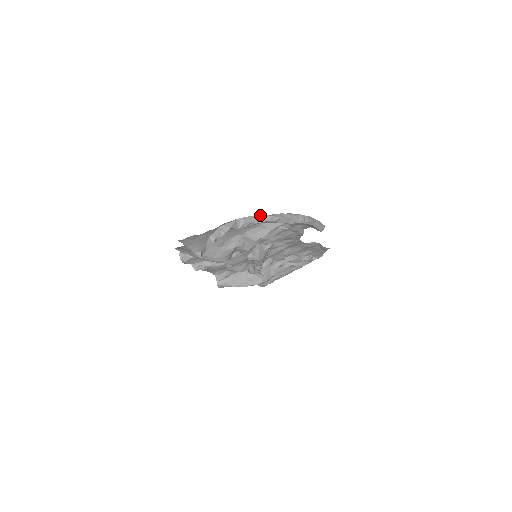
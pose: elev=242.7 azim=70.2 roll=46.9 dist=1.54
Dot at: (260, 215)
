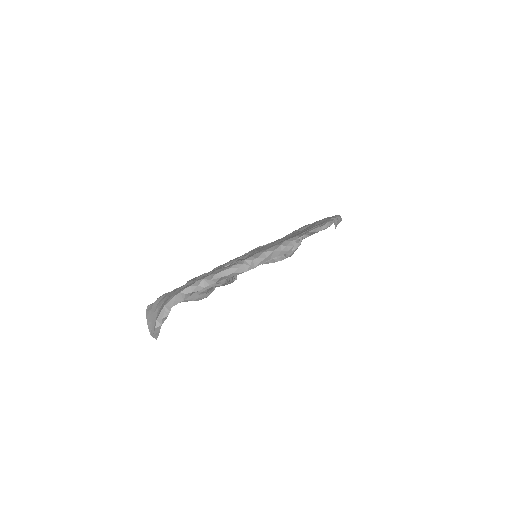
Dot at: (200, 281)
